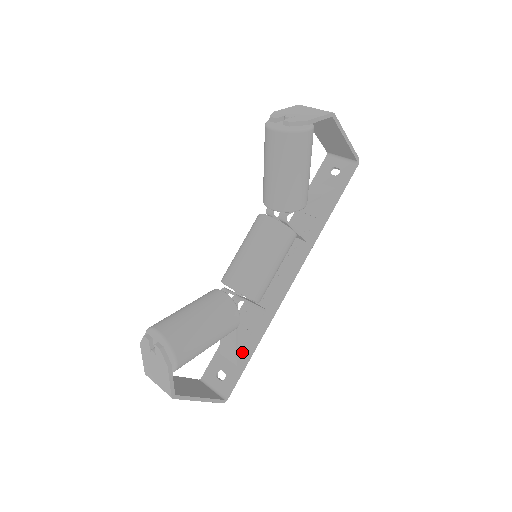
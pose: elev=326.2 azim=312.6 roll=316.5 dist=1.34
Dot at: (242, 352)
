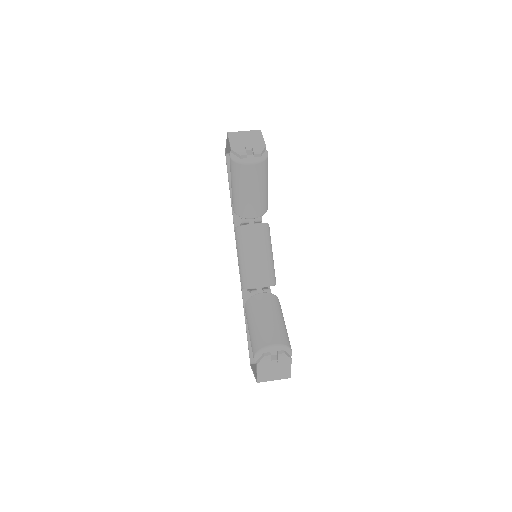
Dot at: occluded
